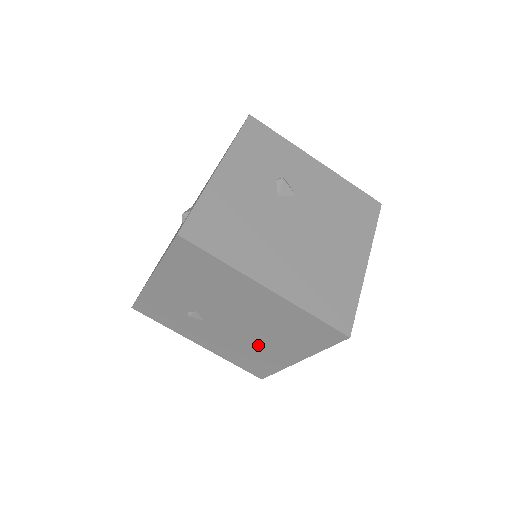
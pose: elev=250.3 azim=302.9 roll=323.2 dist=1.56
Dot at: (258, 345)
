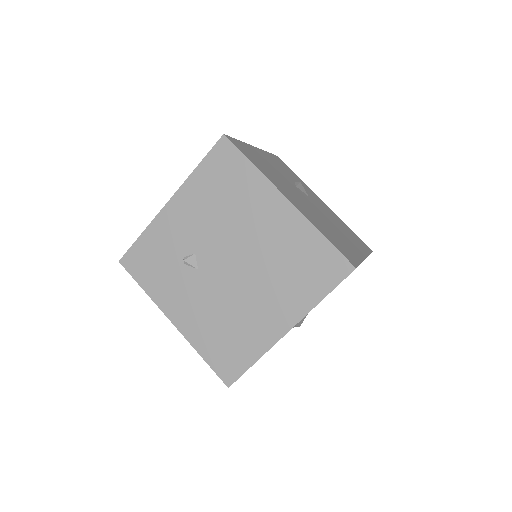
Dot at: (247, 307)
